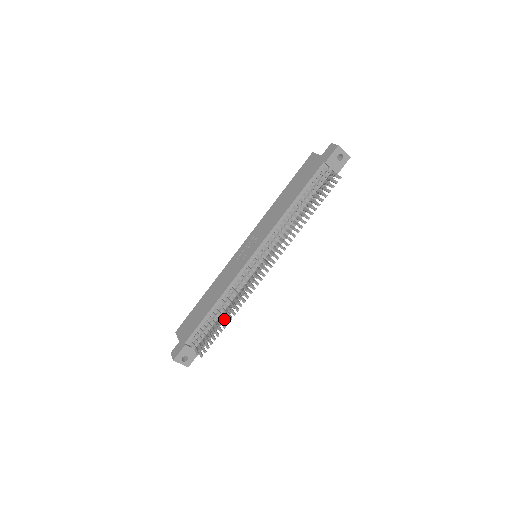
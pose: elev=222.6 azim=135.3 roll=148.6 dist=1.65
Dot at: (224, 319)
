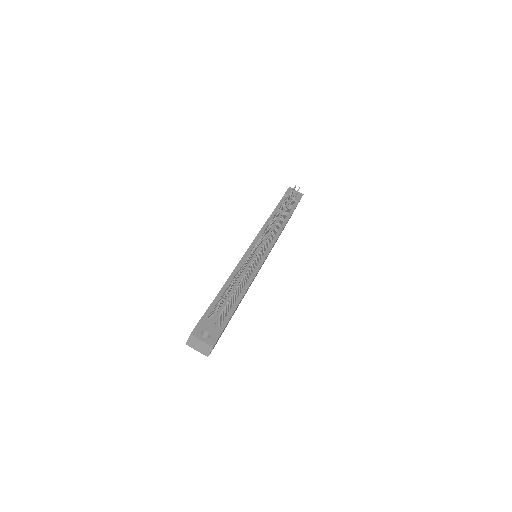
Dot at: occluded
